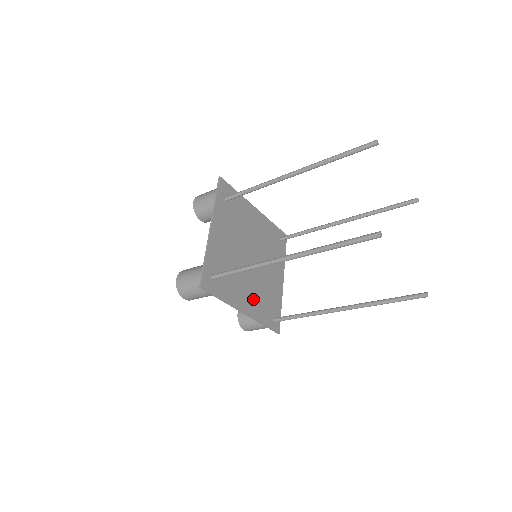
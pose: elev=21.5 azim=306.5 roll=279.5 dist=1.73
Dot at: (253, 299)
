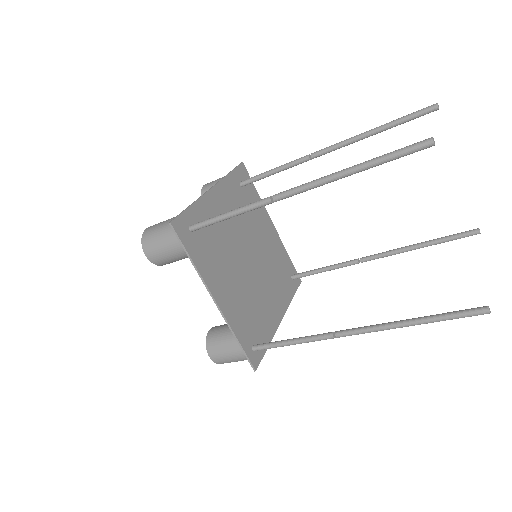
Dot at: (235, 300)
